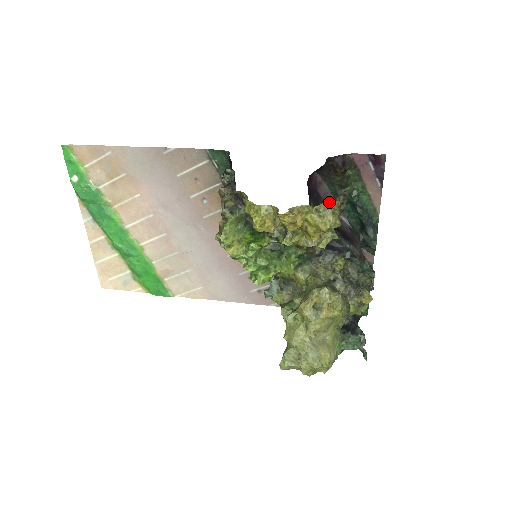
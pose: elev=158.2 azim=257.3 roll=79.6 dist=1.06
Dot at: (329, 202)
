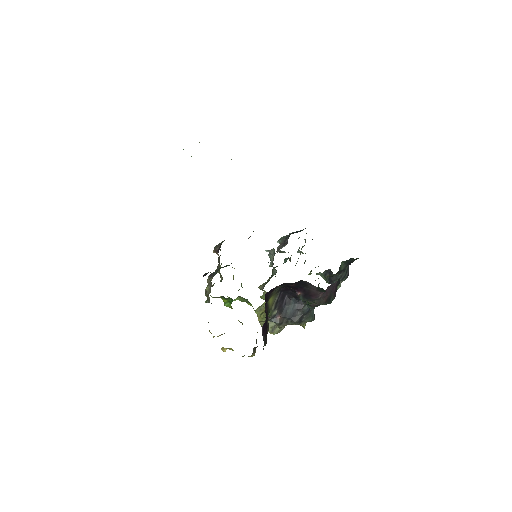
Dot at: (243, 356)
